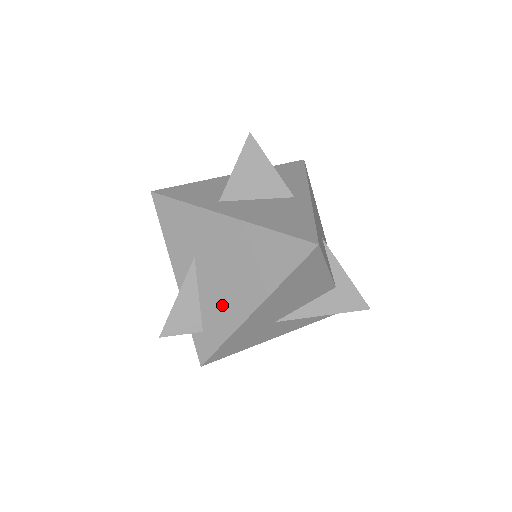
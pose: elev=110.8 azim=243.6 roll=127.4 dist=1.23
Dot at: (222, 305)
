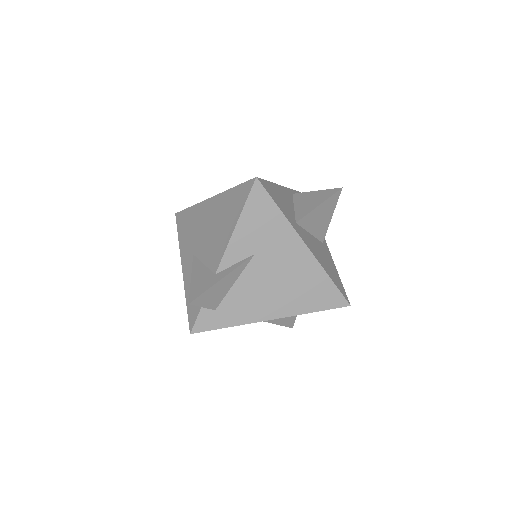
Dot at: (250, 301)
